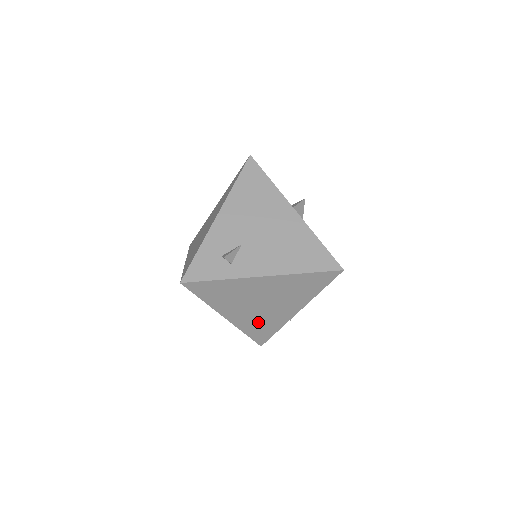
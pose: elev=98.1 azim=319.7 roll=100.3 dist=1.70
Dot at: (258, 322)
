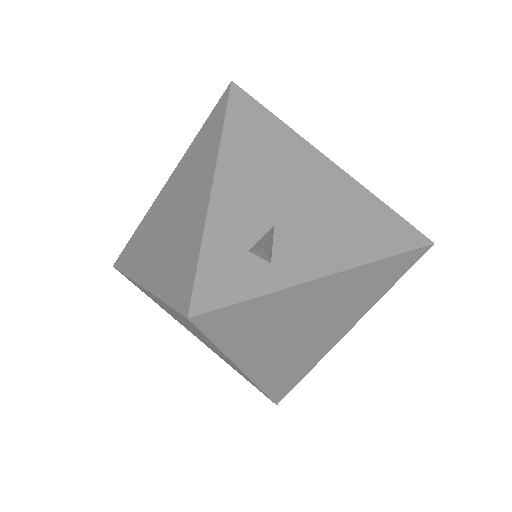
Dot at: (288, 365)
